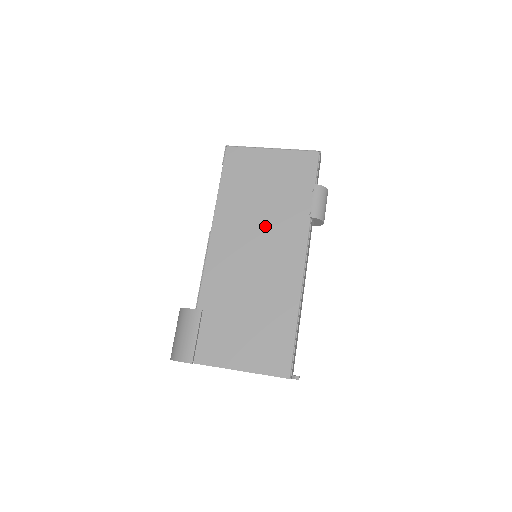
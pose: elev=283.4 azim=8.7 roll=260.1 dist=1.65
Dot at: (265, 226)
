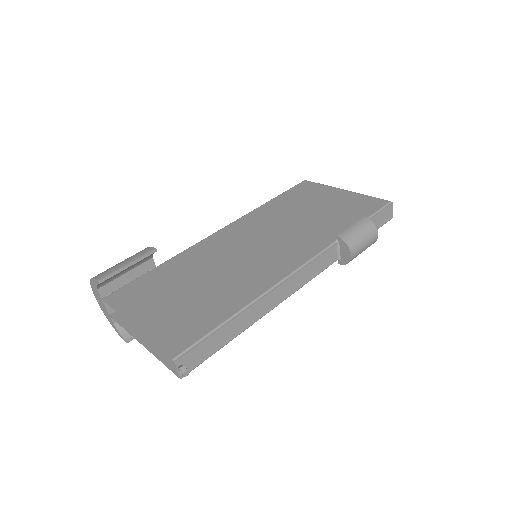
Dot at: (285, 232)
